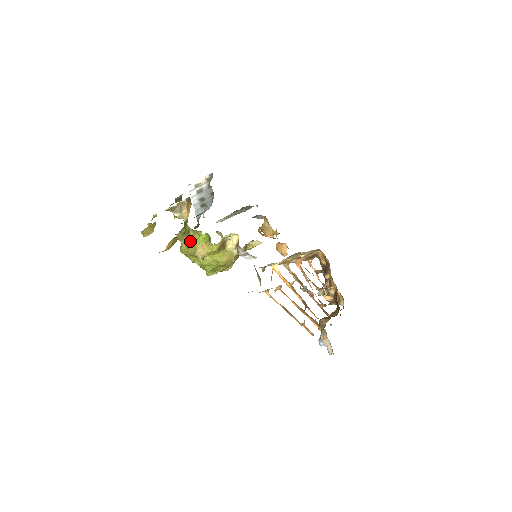
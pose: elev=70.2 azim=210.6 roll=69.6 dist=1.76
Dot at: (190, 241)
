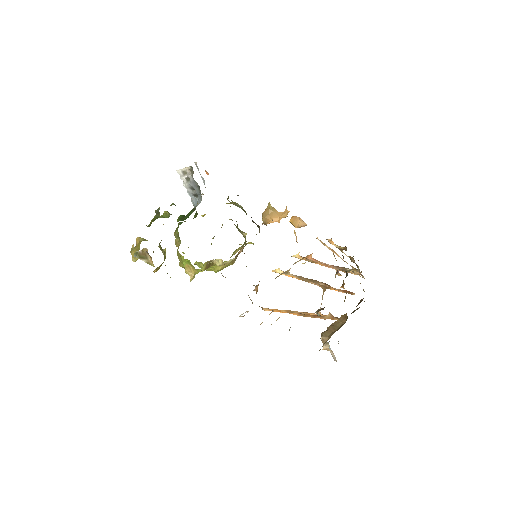
Dot at: (179, 257)
